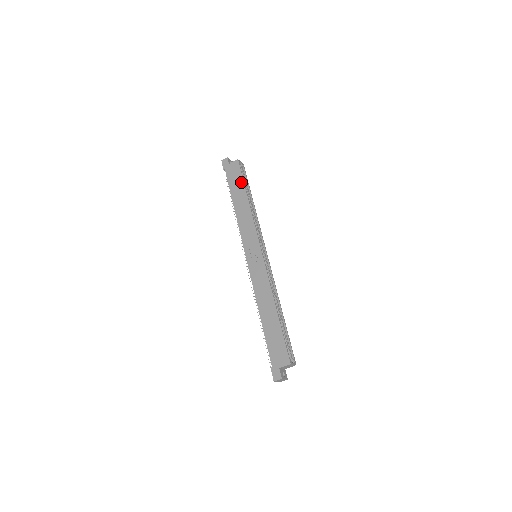
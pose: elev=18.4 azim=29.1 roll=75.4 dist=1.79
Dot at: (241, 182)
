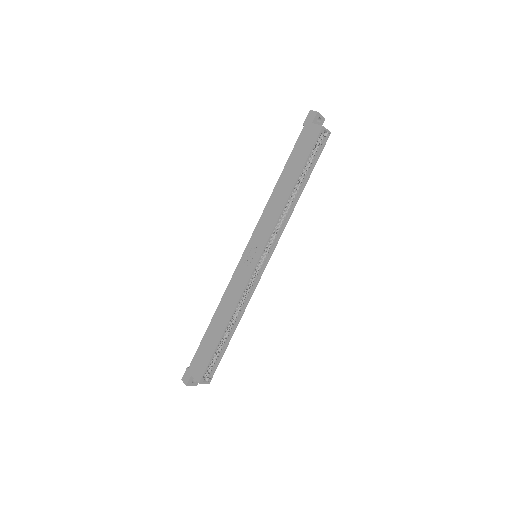
Dot at: (303, 160)
